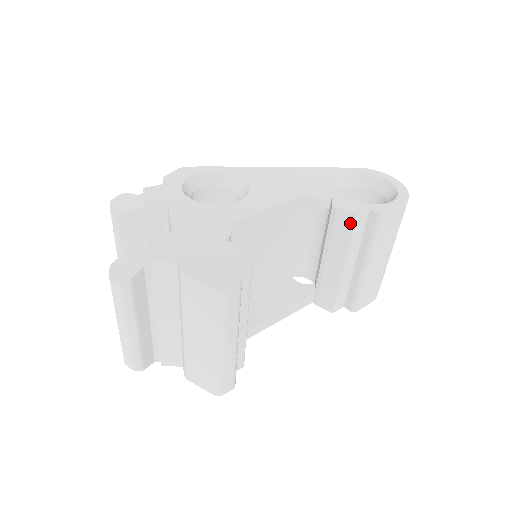
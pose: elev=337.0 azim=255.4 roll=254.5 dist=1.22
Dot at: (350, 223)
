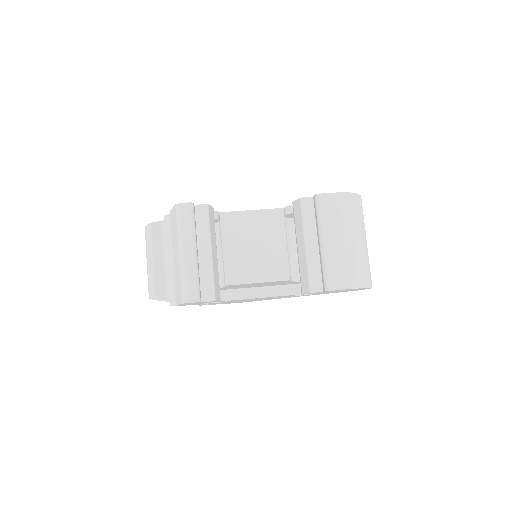
Dot at: (299, 206)
